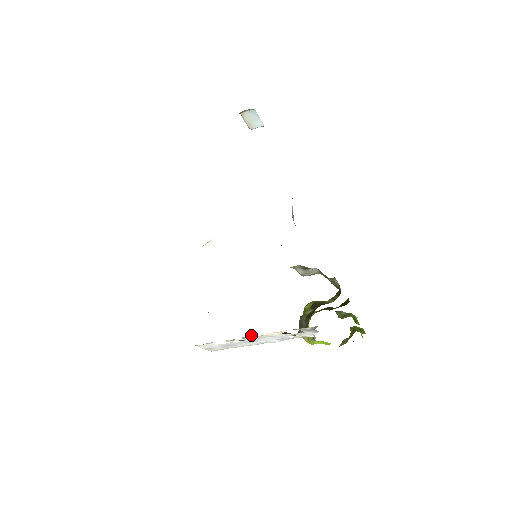
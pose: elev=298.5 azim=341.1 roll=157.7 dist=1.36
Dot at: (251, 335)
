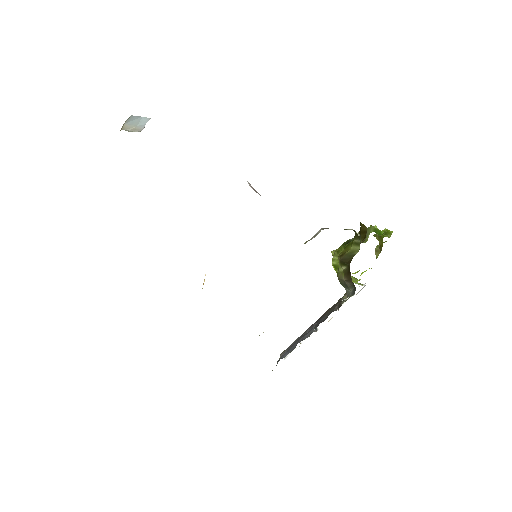
Dot at: (313, 331)
